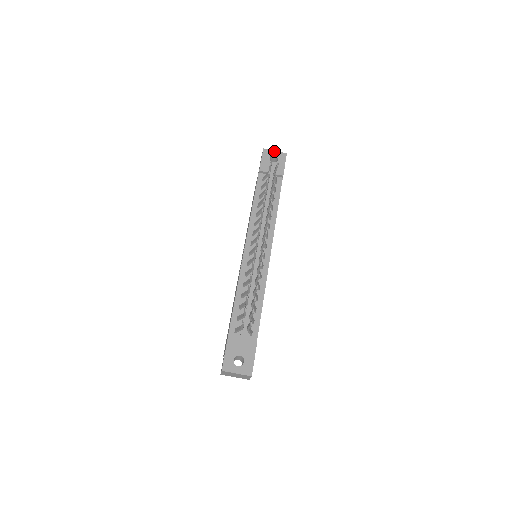
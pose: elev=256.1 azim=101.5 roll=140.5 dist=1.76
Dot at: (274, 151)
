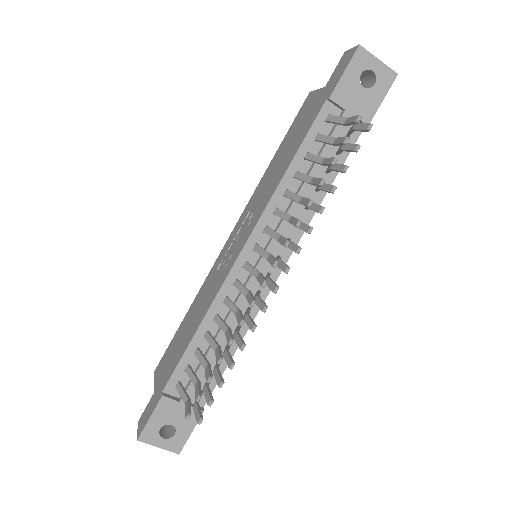
Dot at: (377, 59)
